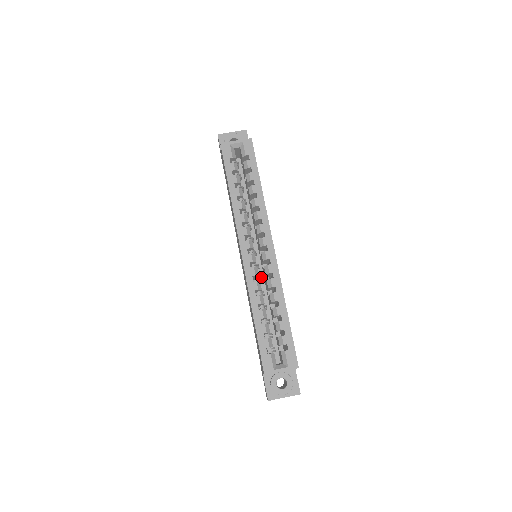
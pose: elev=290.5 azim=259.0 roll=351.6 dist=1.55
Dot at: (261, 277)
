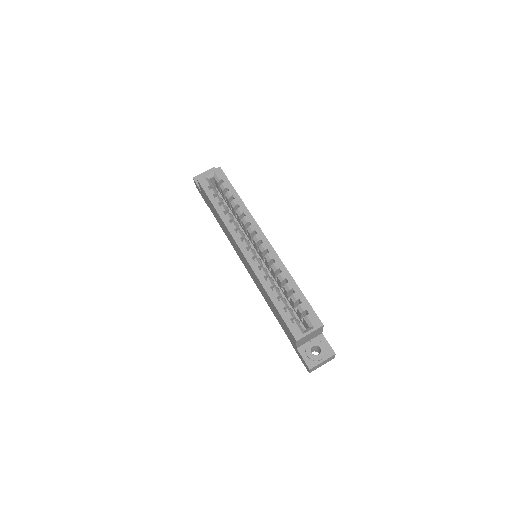
Dot at: occluded
